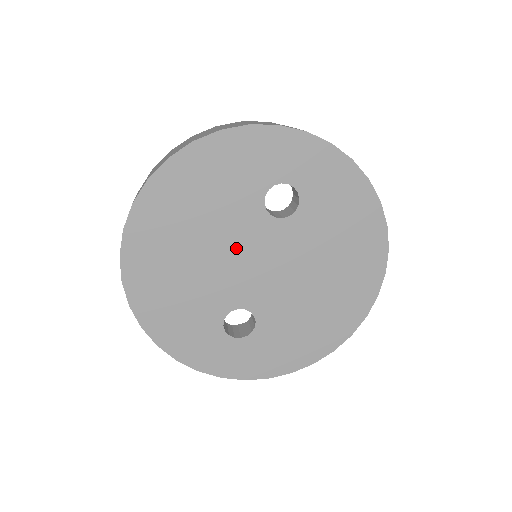
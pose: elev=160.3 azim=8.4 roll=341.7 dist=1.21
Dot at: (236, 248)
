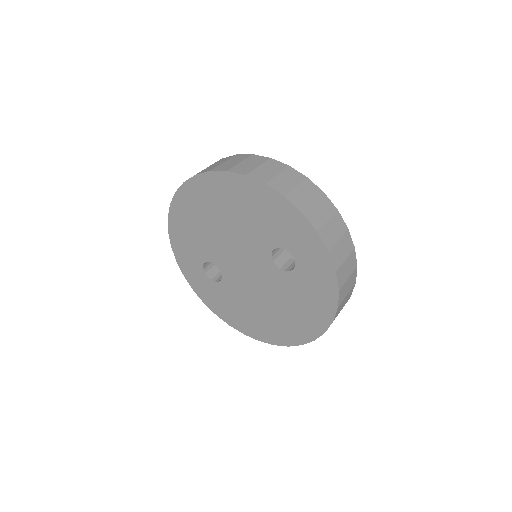
Dot at: (241, 247)
